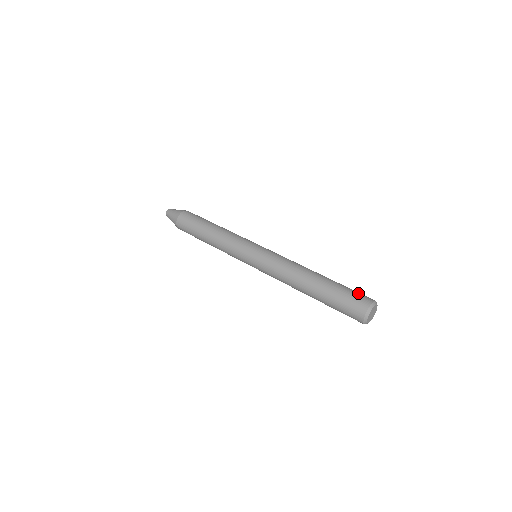
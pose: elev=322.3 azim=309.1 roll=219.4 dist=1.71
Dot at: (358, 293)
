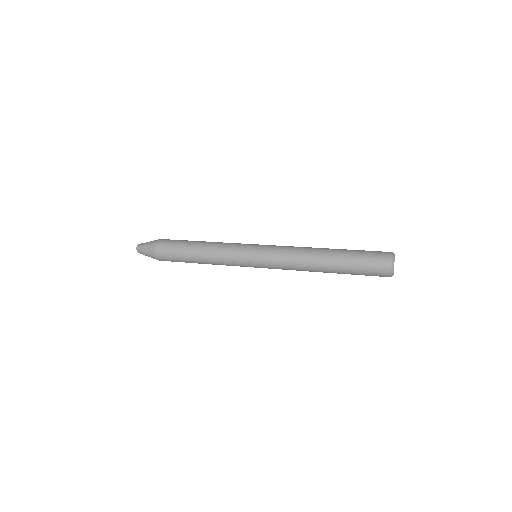
Dot at: (374, 251)
